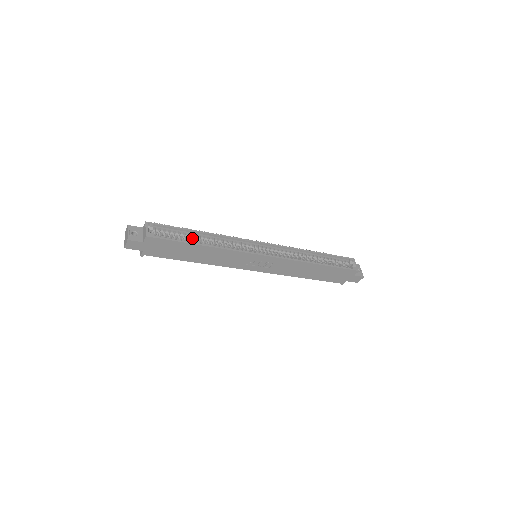
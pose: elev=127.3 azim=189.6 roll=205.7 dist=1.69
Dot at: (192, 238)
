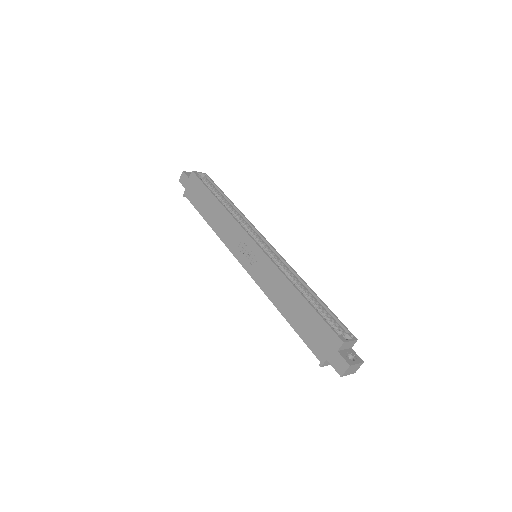
Dot at: (221, 200)
